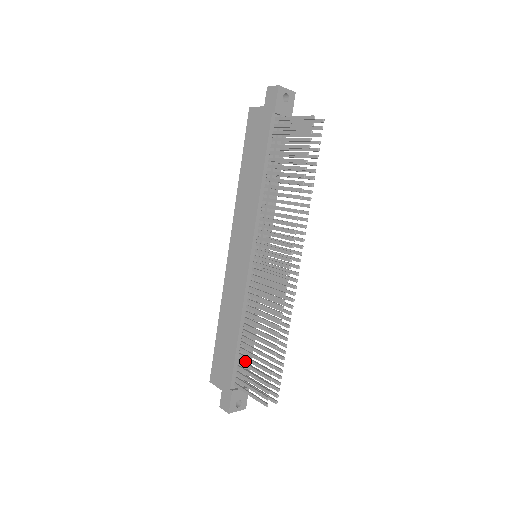
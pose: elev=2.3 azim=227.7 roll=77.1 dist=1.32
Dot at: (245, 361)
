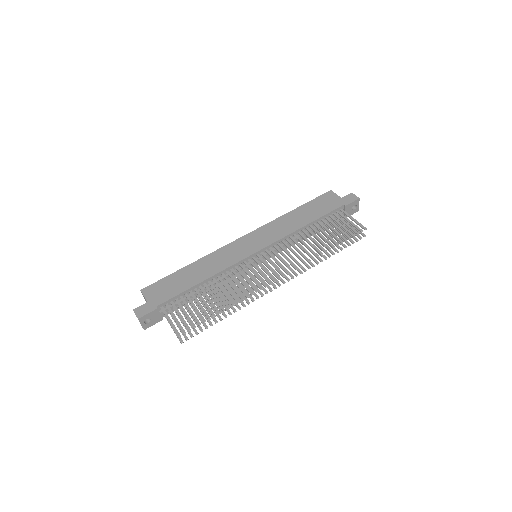
Dot at: occluded
